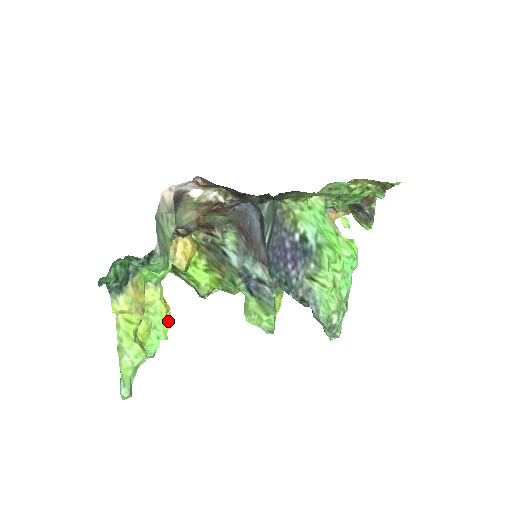
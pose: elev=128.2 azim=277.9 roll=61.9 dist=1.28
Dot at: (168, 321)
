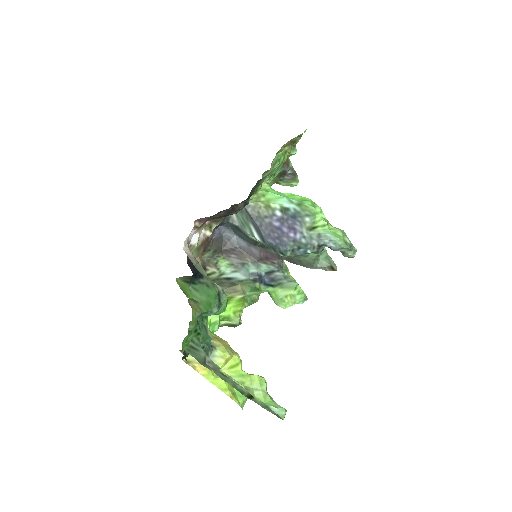
Dot at: occluded
